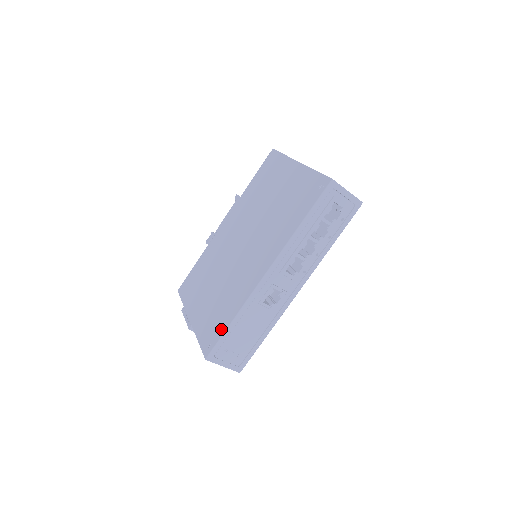
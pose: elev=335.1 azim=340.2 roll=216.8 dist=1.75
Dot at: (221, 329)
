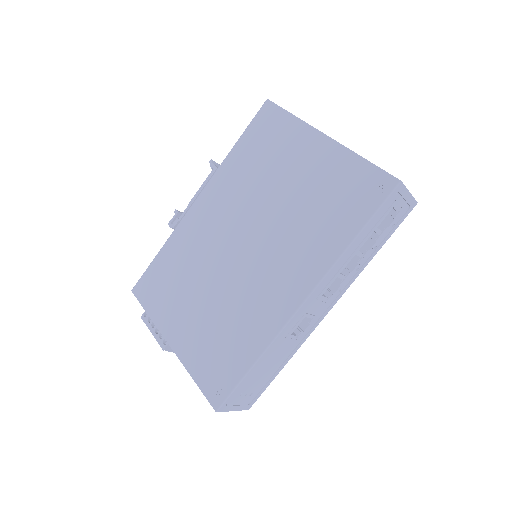
Dot at: (235, 372)
